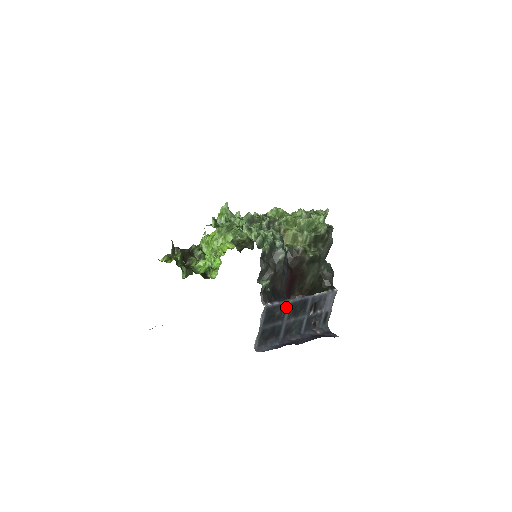
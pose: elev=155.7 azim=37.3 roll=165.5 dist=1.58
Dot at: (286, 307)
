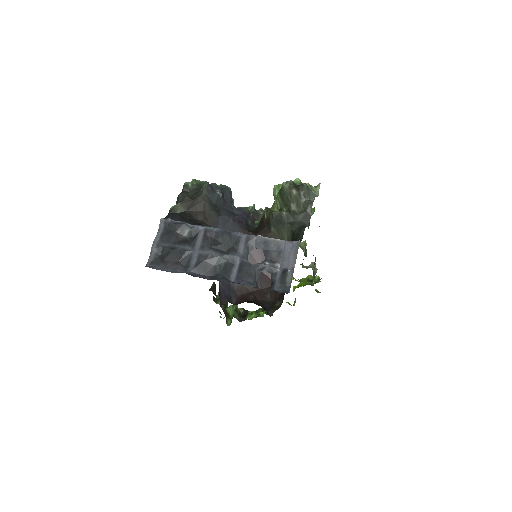
Dot at: (198, 233)
